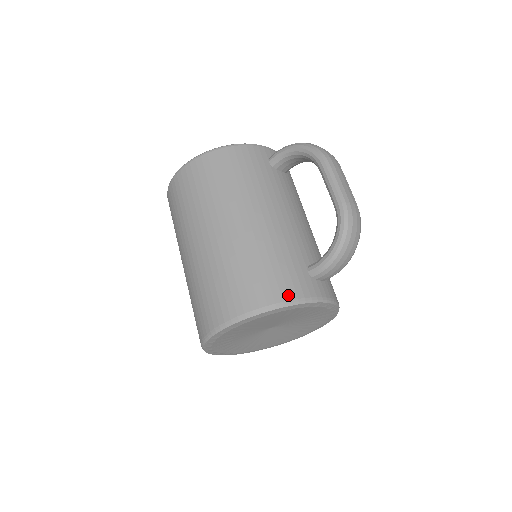
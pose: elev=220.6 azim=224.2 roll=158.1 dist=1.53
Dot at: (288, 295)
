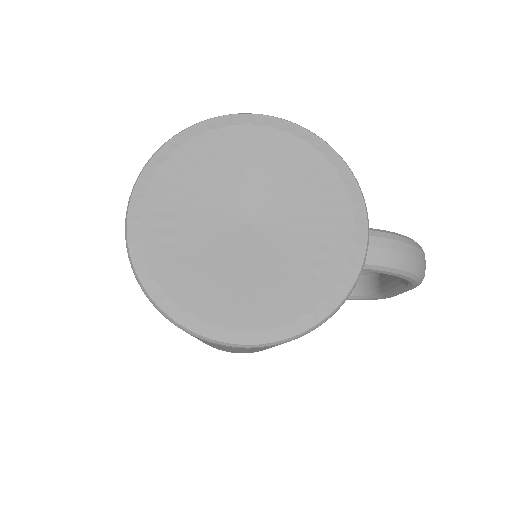
Dot at: occluded
